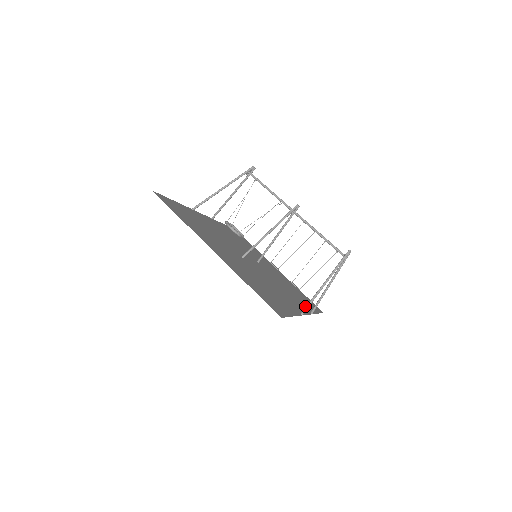
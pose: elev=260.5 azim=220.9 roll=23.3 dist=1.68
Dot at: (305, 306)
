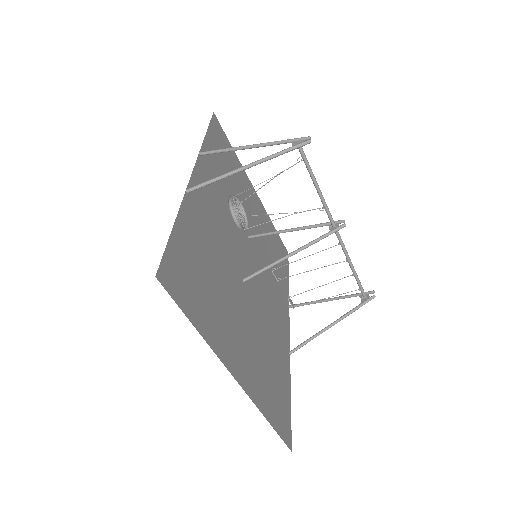
Dot at: (284, 292)
